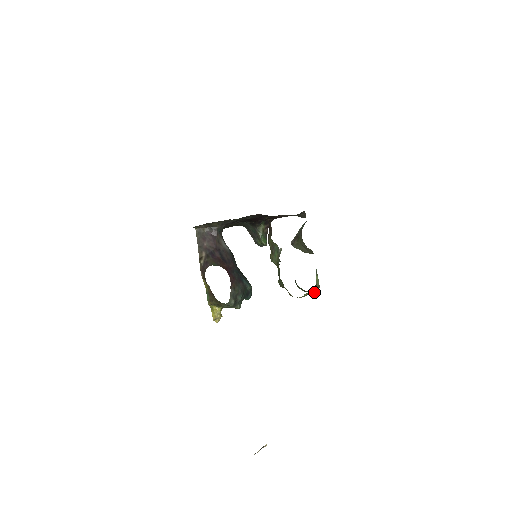
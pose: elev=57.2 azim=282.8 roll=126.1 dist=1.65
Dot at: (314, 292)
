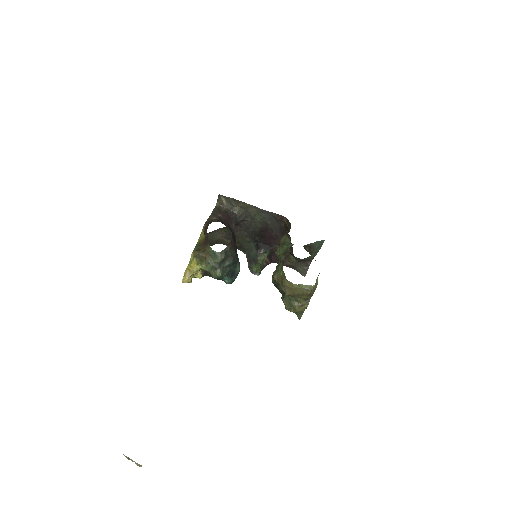
Dot at: (308, 291)
